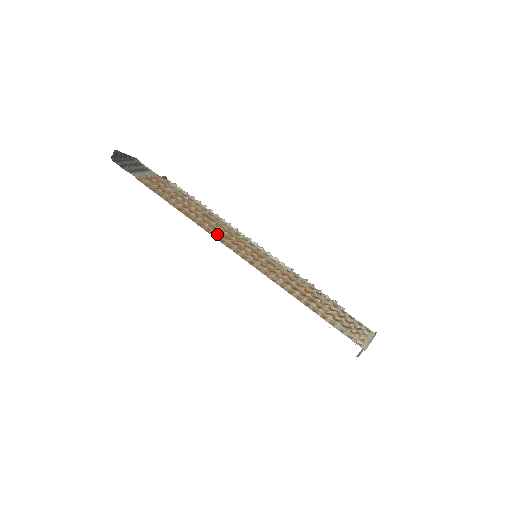
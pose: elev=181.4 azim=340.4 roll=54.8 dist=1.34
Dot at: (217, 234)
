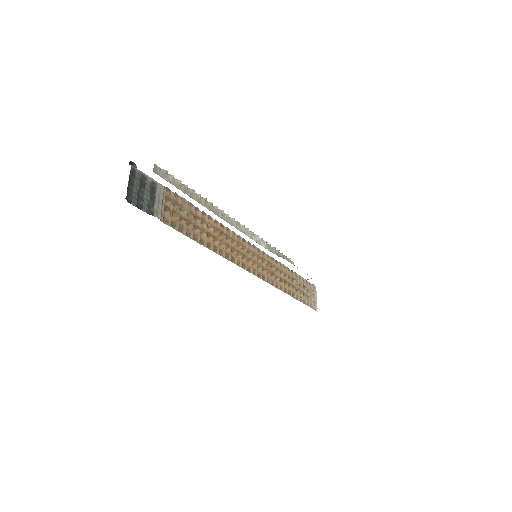
Dot at: (239, 259)
